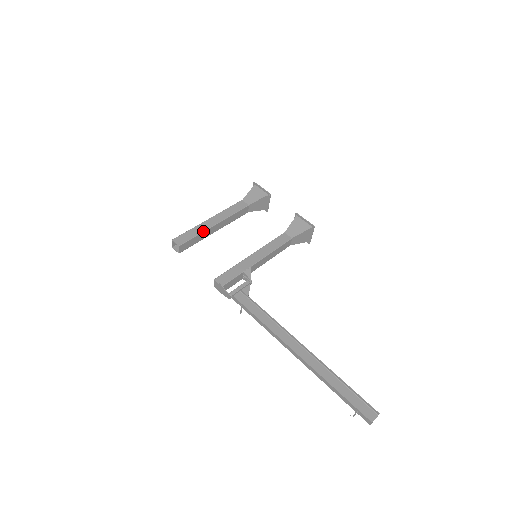
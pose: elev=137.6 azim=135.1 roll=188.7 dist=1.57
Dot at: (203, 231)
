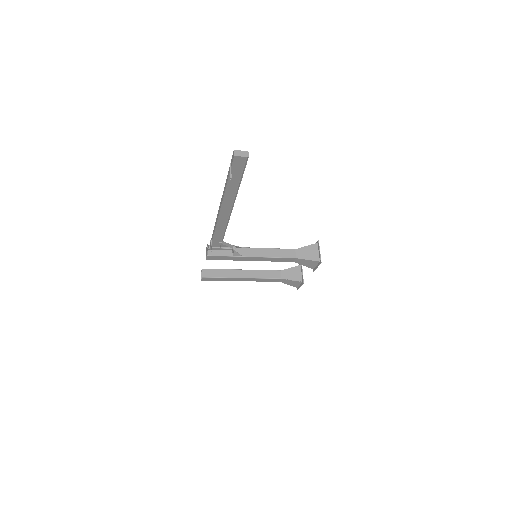
Dot at: (228, 269)
